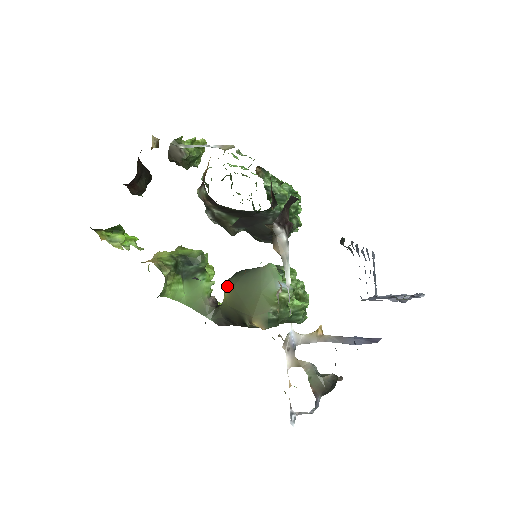
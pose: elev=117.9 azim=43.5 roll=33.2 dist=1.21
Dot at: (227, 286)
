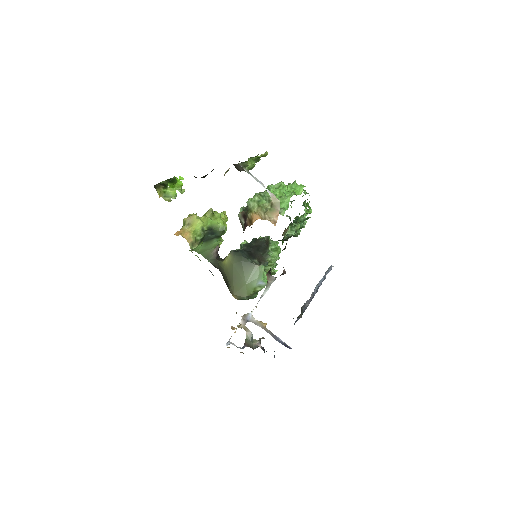
Dot at: (229, 258)
